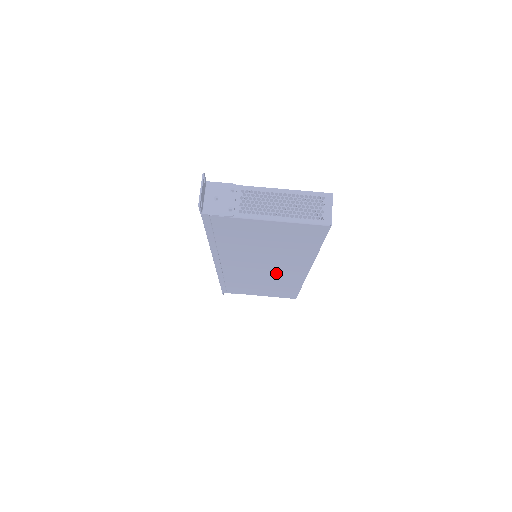
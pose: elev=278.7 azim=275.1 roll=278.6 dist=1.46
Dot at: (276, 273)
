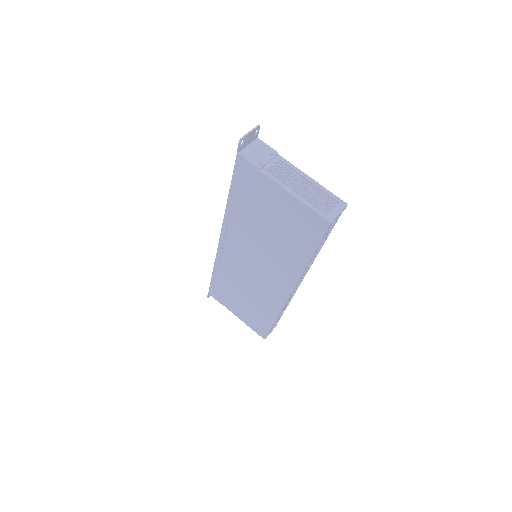
Dot at: (263, 282)
